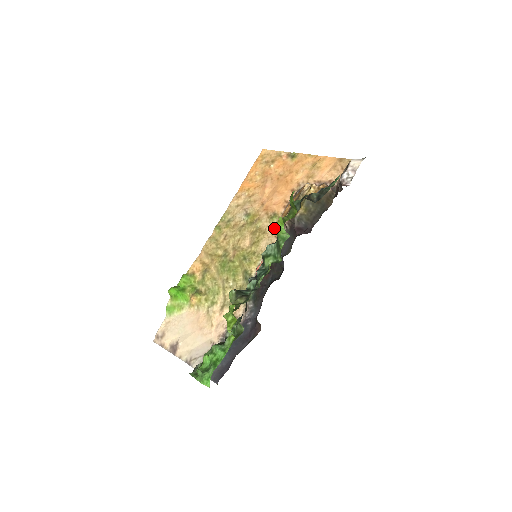
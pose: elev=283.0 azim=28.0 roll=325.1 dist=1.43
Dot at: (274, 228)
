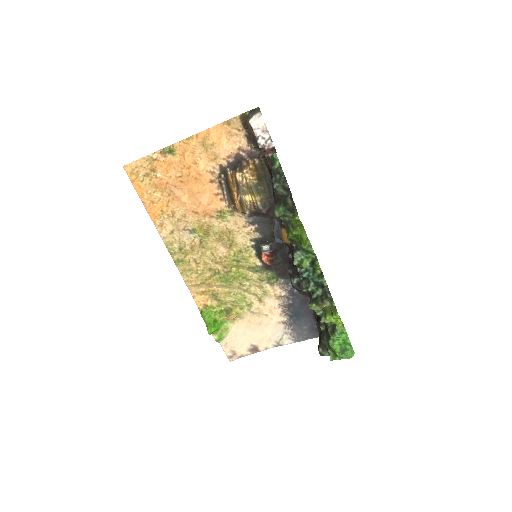
Dot at: (234, 222)
